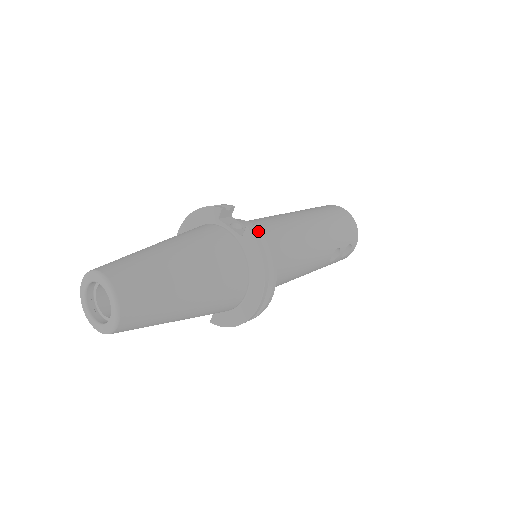
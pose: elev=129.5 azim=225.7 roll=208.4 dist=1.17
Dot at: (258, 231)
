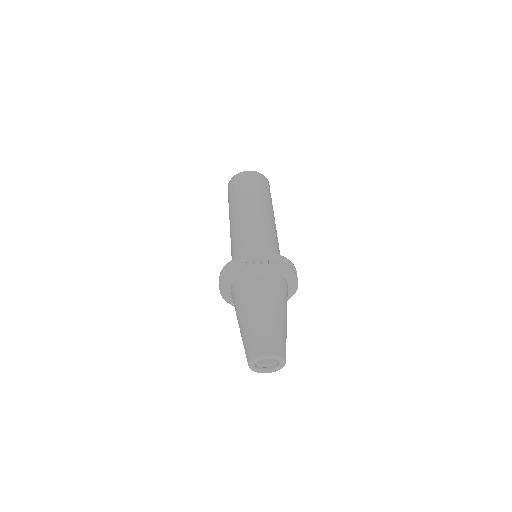
Dot at: (272, 257)
